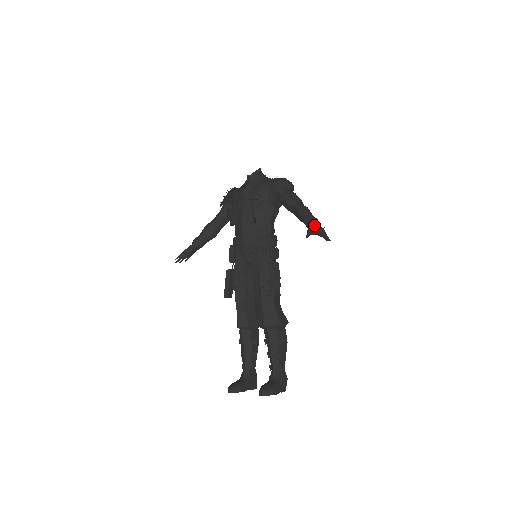
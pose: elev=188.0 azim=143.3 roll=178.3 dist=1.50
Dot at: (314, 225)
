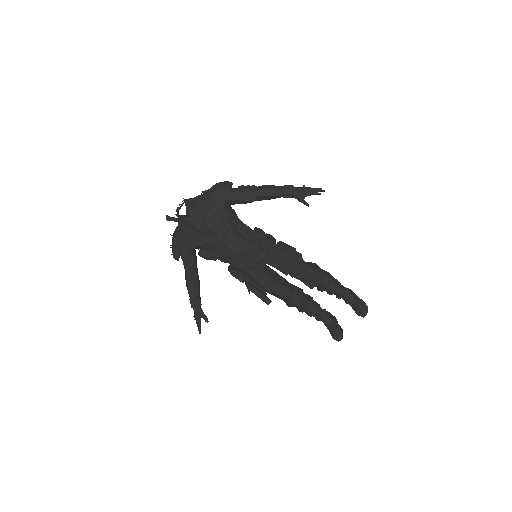
Dot at: (299, 192)
